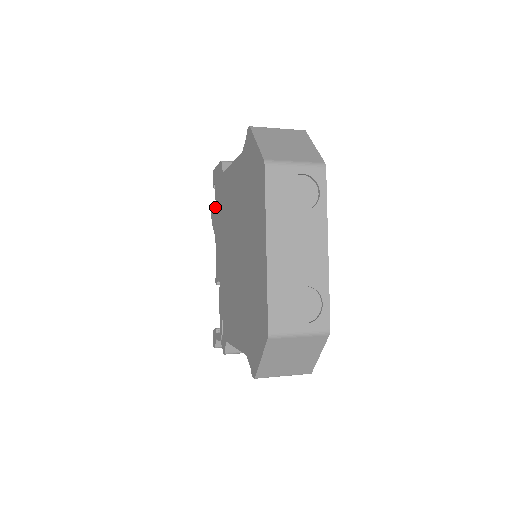
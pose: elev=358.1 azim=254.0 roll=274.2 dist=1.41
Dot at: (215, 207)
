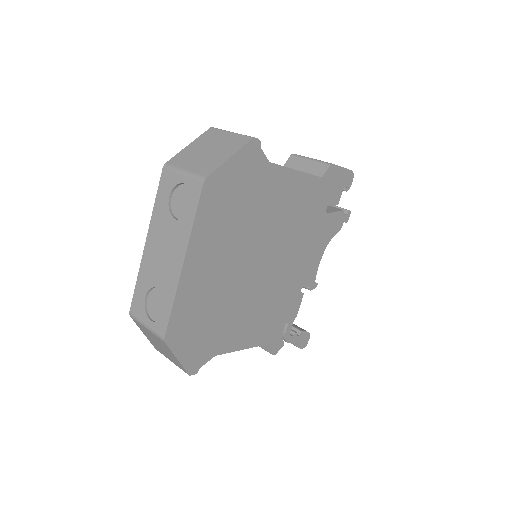
Dot at: occluded
